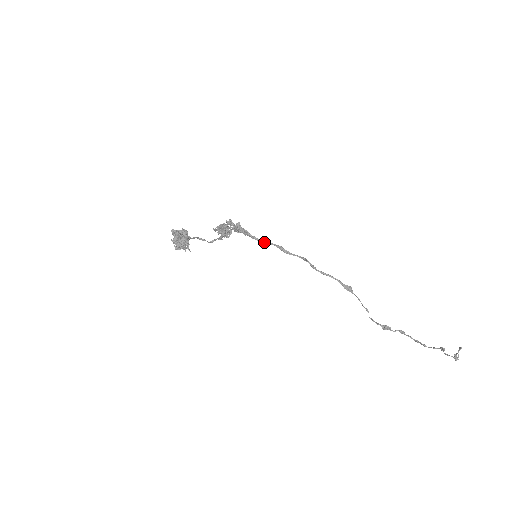
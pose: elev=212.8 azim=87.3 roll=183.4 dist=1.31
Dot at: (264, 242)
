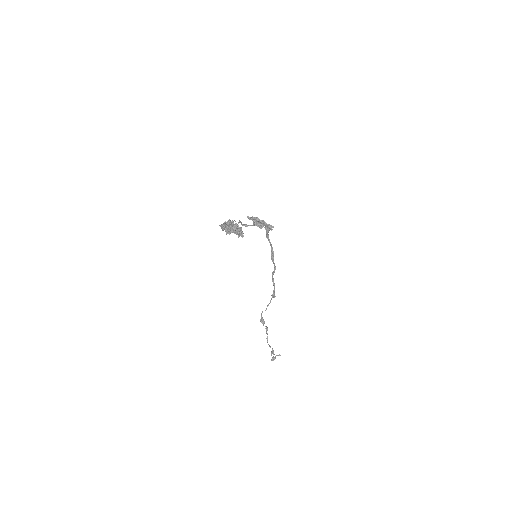
Dot at: (269, 241)
